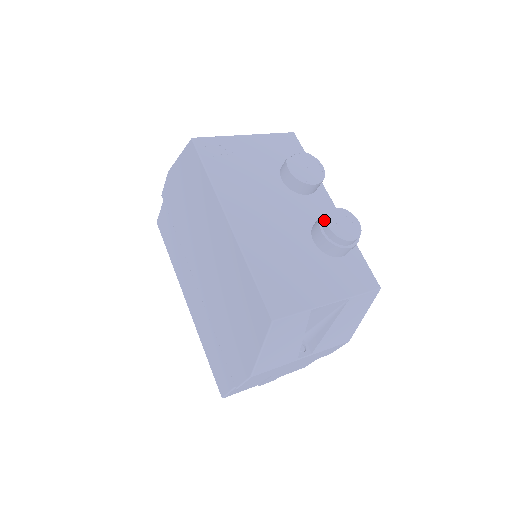
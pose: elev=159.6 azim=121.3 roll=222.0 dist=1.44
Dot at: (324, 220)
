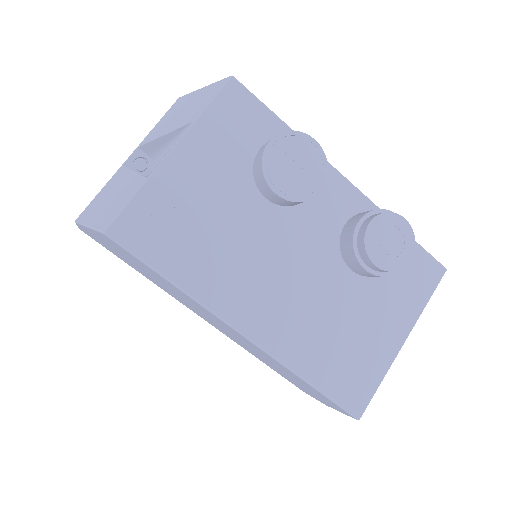
Dot at: (363, 254)
